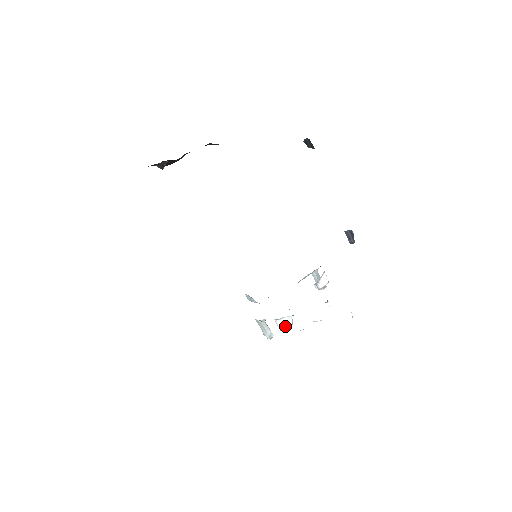
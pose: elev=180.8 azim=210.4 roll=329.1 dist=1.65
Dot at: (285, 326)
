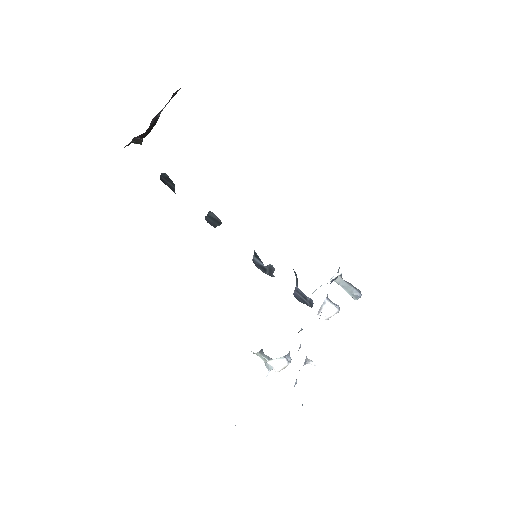
Dot at: (277, 367)
